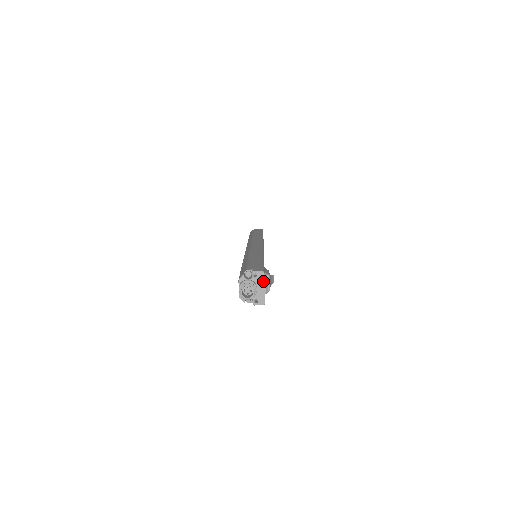
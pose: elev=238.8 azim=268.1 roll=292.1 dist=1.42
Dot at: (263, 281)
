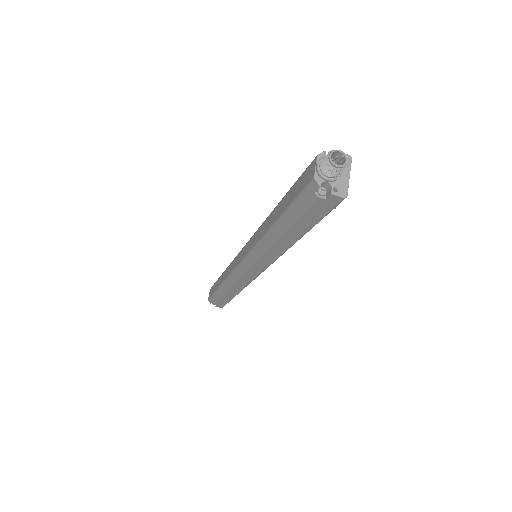
Dot at: (349, 167)
